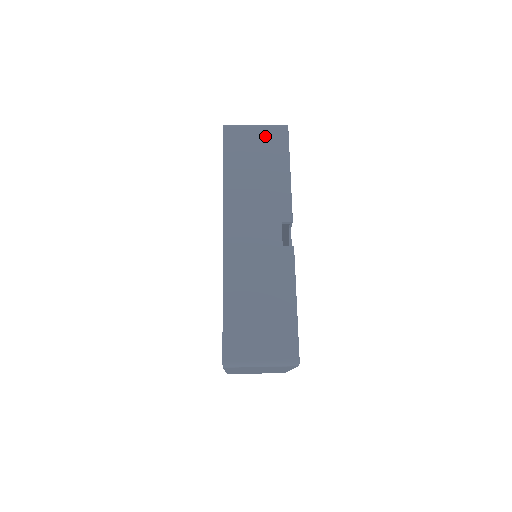
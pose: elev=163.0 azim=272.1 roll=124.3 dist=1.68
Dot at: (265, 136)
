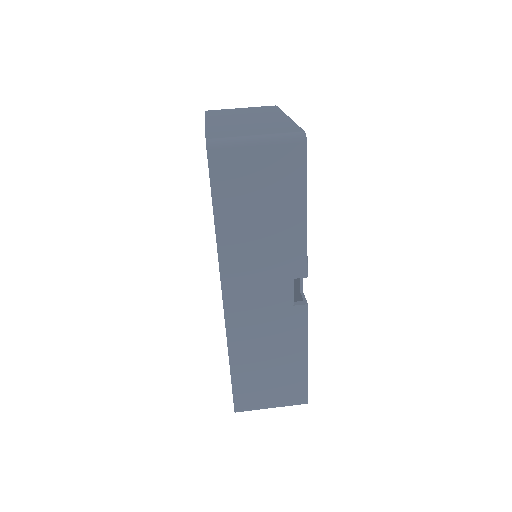
Dot at: (272, 160)
